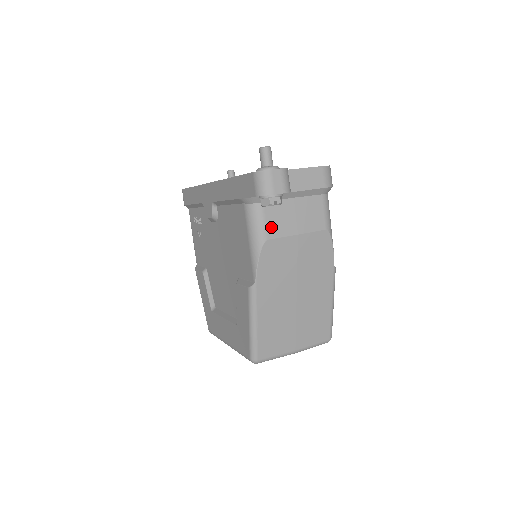
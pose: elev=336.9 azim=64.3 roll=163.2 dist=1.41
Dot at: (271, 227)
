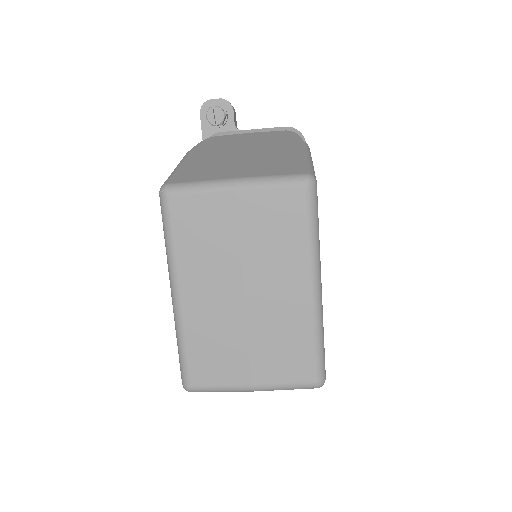
Dot at: occluded
